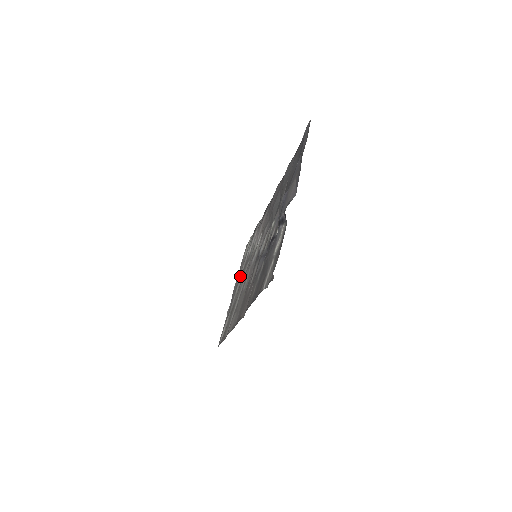
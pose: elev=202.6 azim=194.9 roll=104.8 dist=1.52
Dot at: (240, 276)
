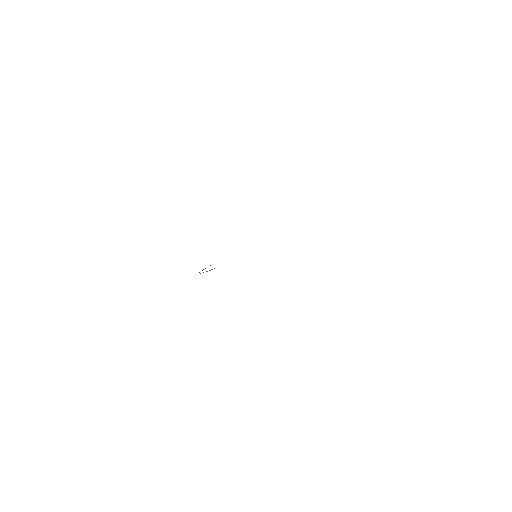
Dot at: occluded
